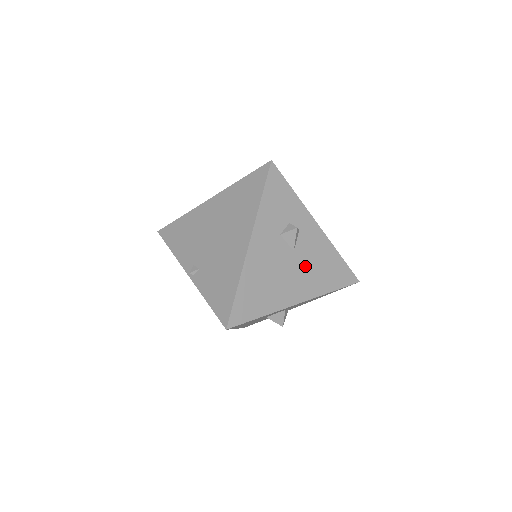
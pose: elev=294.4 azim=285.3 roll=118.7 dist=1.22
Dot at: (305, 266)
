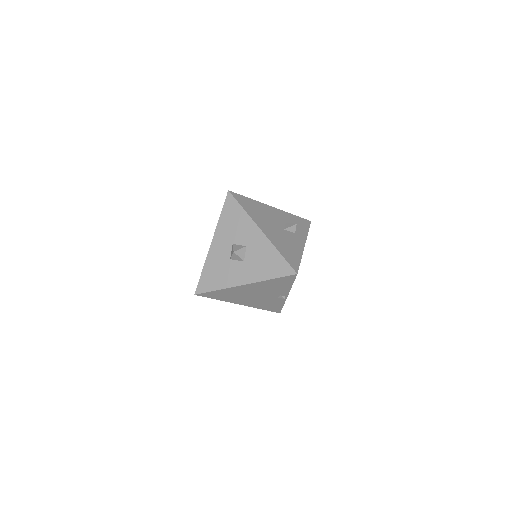
Dot at: (281, 236)
